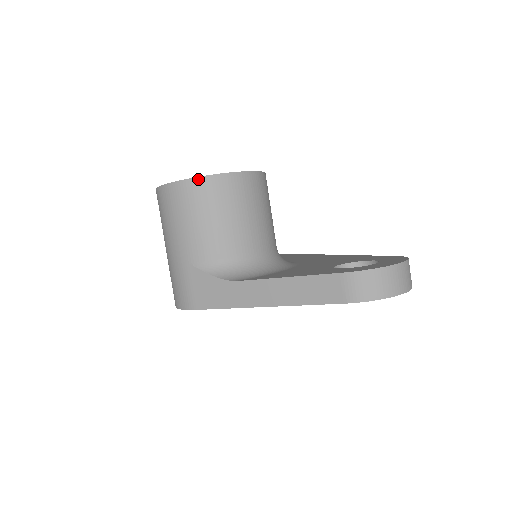
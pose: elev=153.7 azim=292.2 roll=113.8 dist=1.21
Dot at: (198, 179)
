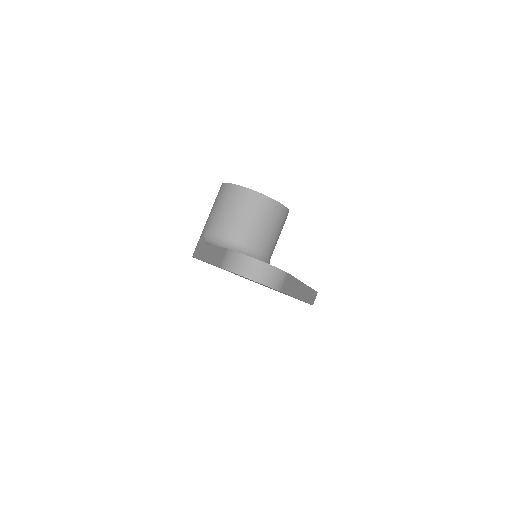
Dot at: (230, 184)
